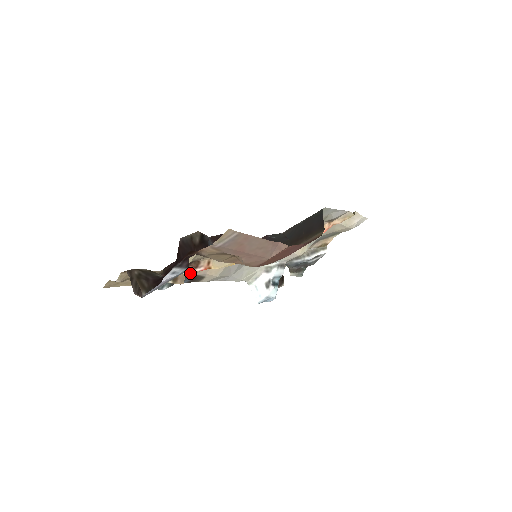
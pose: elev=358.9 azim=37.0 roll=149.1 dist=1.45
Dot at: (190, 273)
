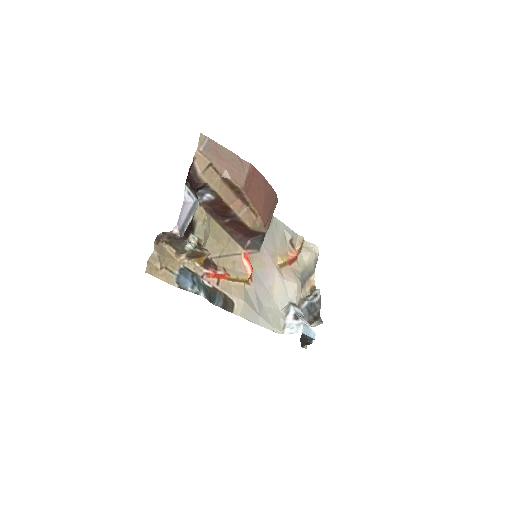
Dot at: (216, 287)
